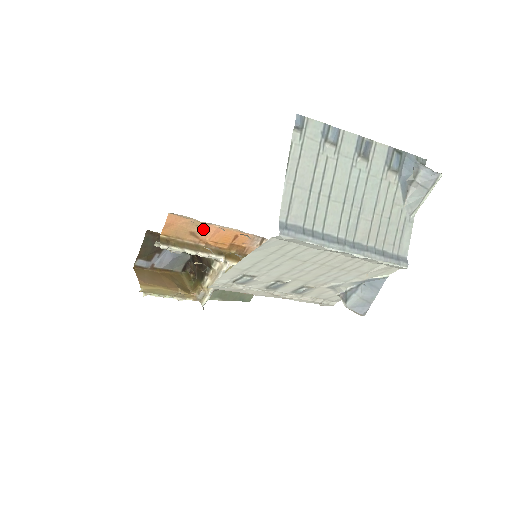
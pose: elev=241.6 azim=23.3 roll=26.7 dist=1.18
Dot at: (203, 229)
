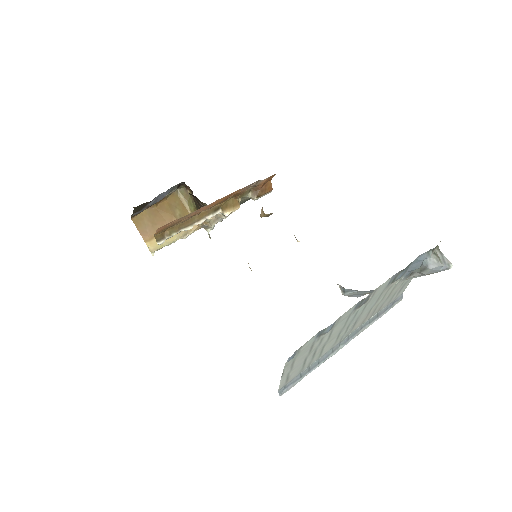
Dot at: (195, 212)
